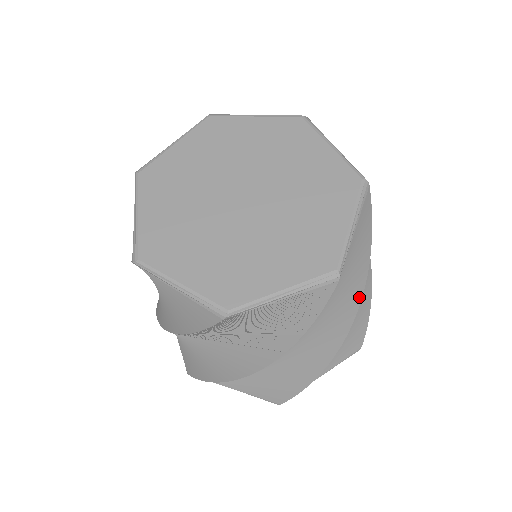
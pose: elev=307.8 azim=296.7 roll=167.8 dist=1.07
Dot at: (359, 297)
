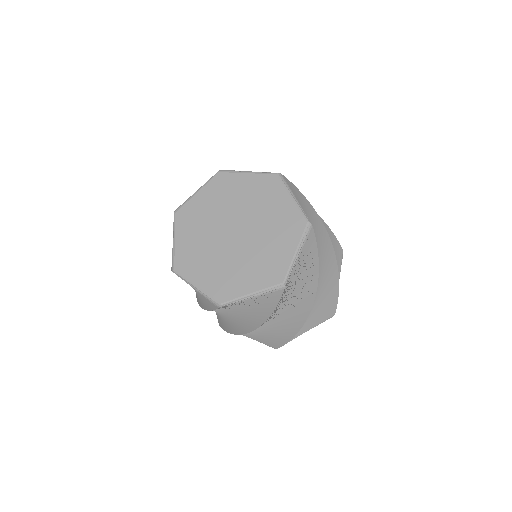
Dot at: (315, 290)
